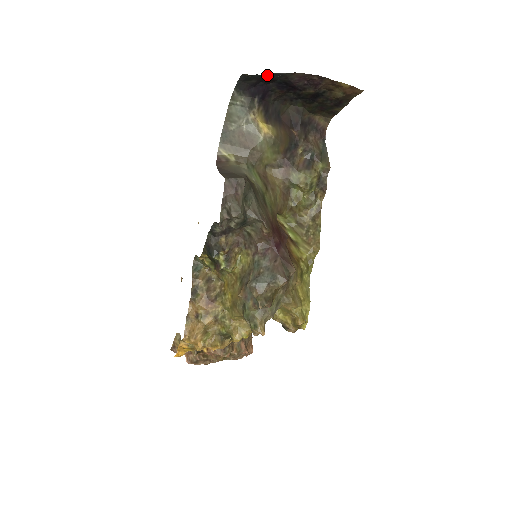
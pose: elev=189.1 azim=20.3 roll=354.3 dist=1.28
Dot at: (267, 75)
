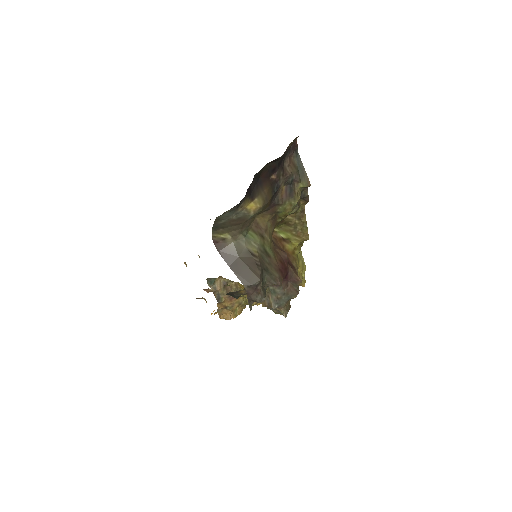
Dot at: occluded
